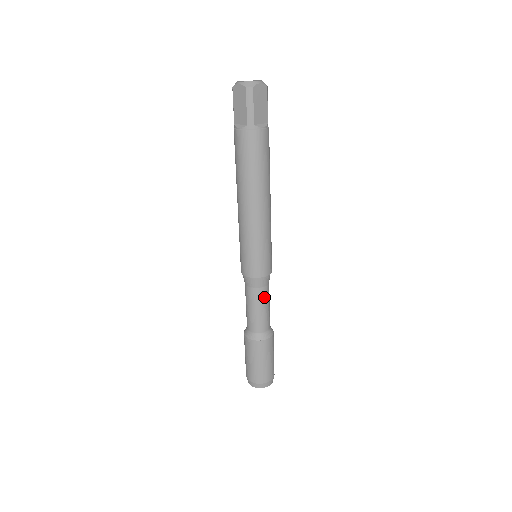
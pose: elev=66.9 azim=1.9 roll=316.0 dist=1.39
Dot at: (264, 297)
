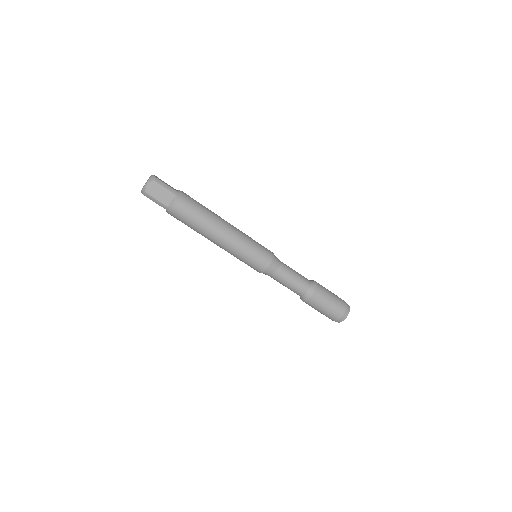
Dot at: (282, 276)
